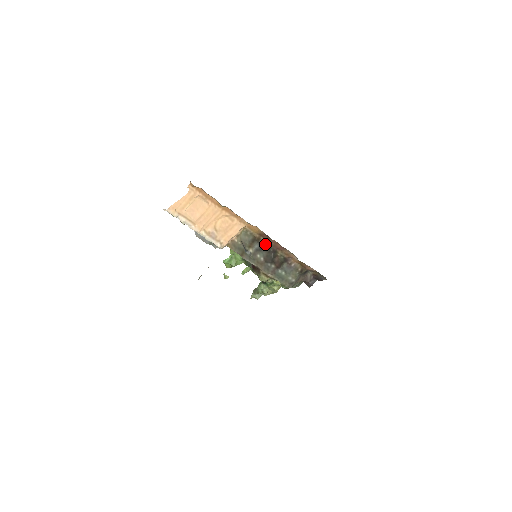
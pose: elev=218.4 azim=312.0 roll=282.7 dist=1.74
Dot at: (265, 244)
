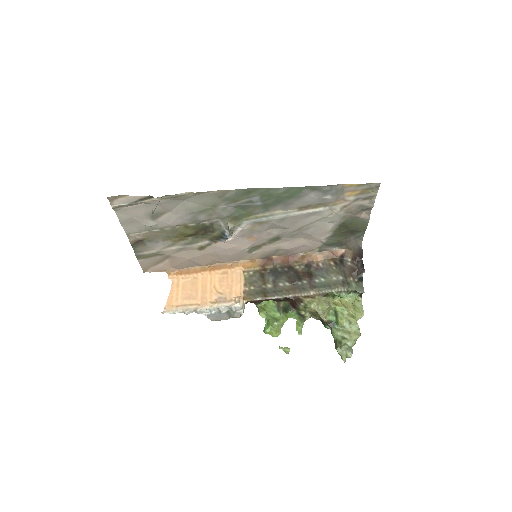
Dot at: (275, 269)
